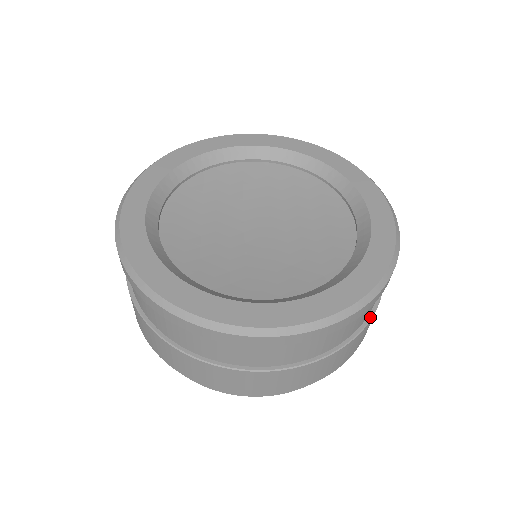
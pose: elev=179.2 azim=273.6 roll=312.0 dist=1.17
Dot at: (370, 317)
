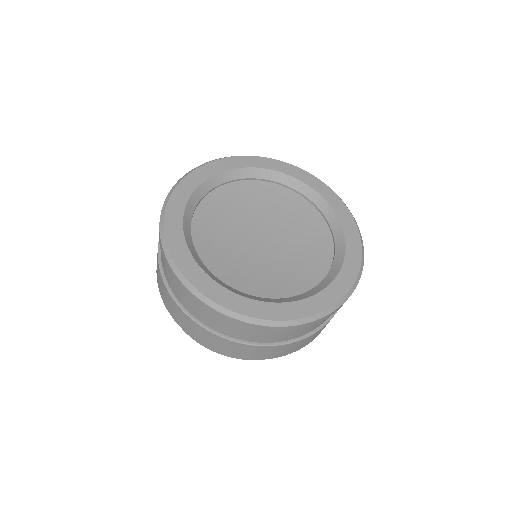
Dot at: occluded
